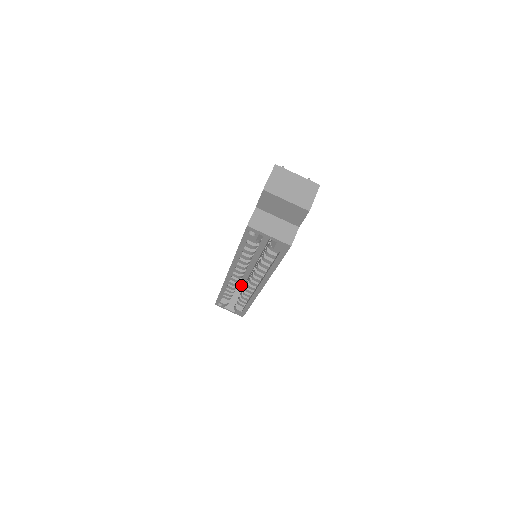
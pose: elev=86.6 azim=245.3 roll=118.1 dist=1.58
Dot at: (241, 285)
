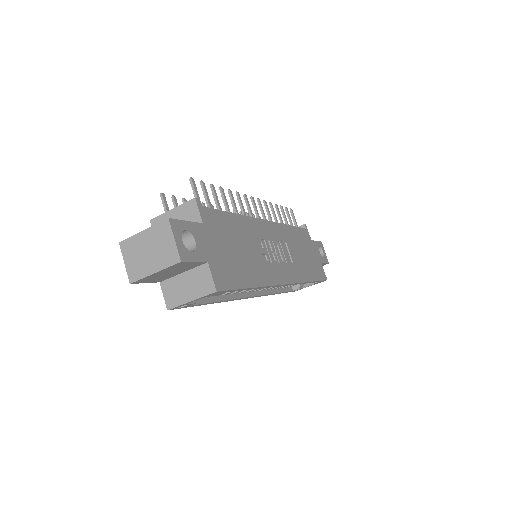
Dot at: occluded
